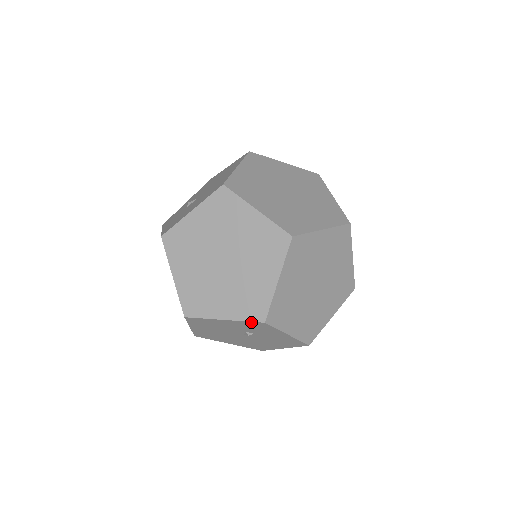
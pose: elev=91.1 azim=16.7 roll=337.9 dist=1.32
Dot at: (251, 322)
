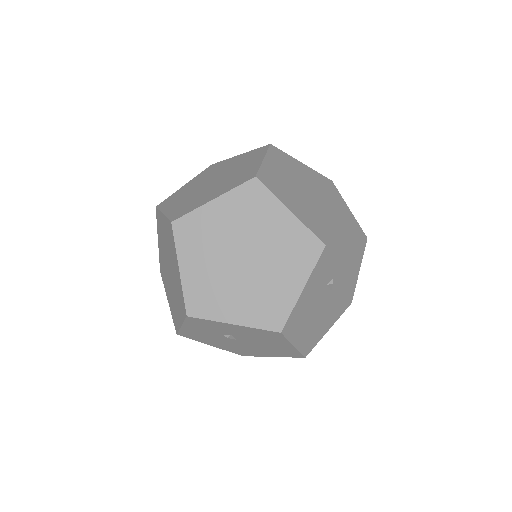
Dot at: (187, 320)
